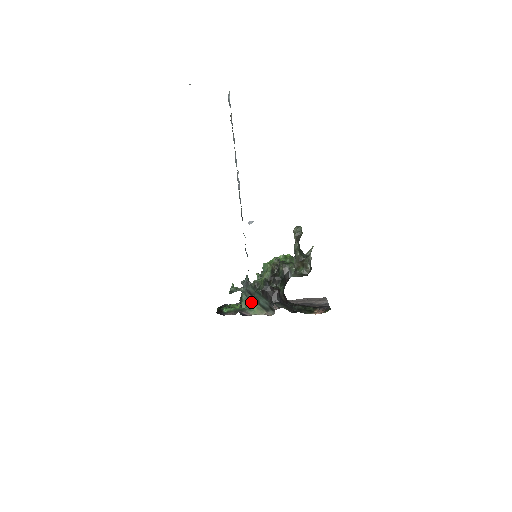
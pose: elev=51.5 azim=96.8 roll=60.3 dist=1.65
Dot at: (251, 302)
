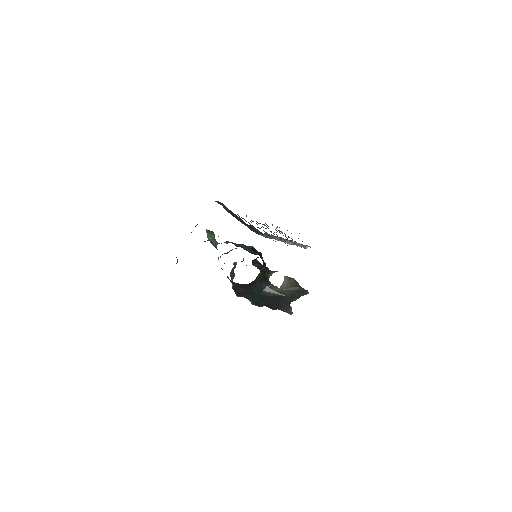
Dot at: occluded
